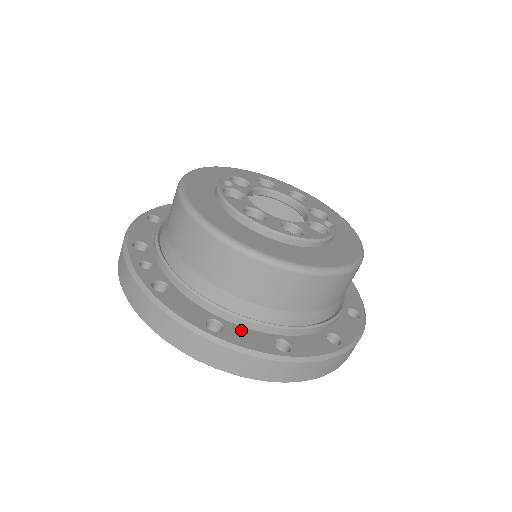
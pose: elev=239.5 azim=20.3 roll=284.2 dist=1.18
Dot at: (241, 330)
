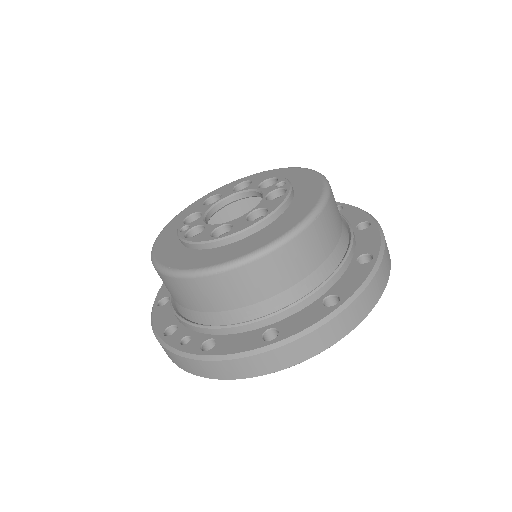
Dot at: (292, 319)
